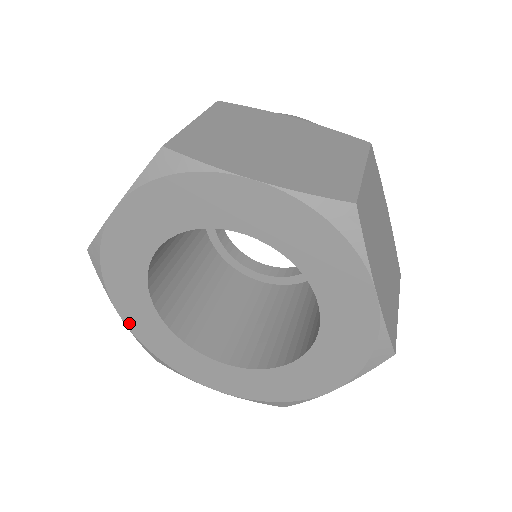
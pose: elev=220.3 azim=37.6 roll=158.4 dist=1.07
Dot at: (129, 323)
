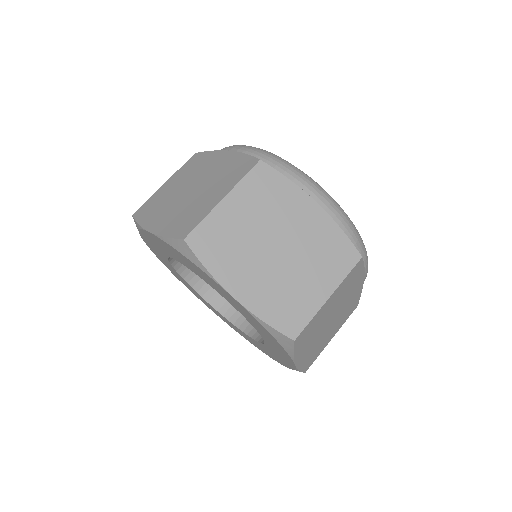
Dot at: (155, 254)
